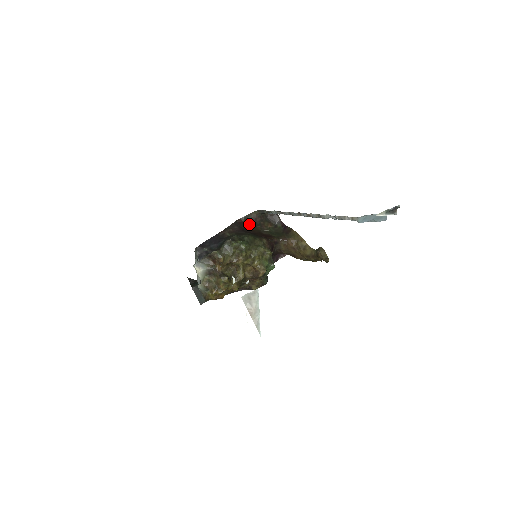
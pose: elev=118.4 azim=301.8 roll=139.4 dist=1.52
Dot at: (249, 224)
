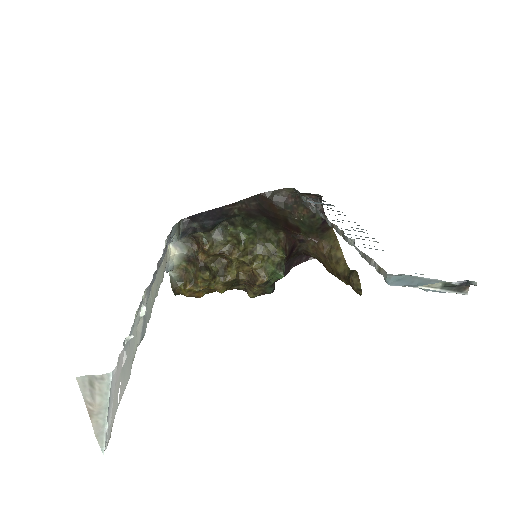
Dot at: (275, 203)
